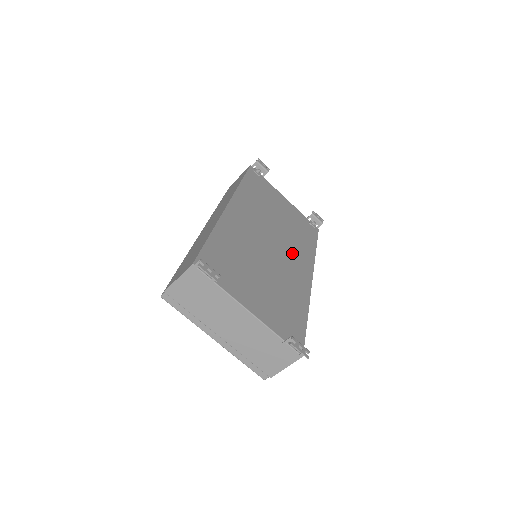
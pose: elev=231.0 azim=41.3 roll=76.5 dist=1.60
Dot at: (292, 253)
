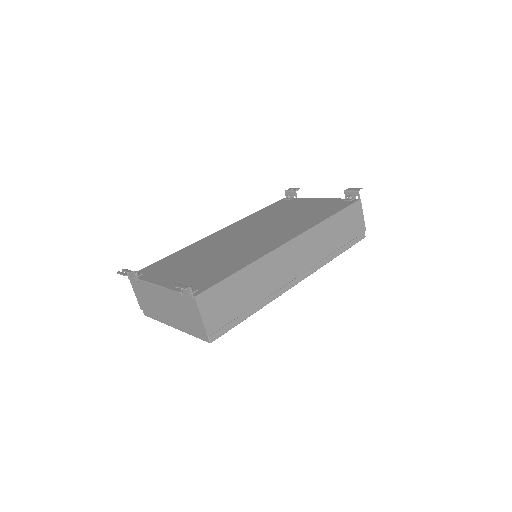
Dot at: (277, 232)
